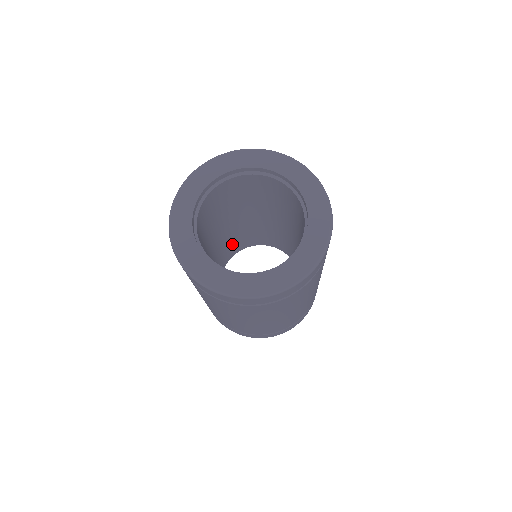
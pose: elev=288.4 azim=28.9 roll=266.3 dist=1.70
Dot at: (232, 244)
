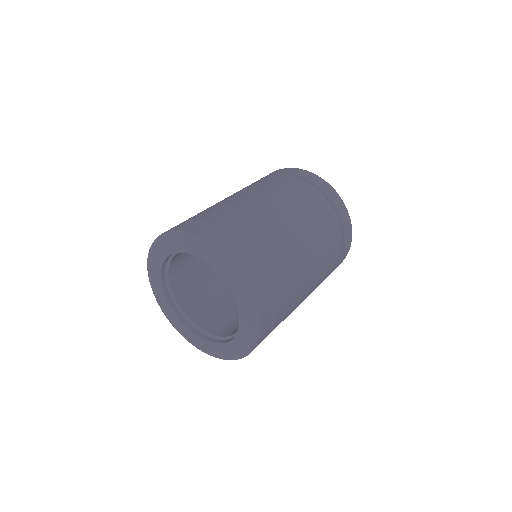
Dot at: occluded
